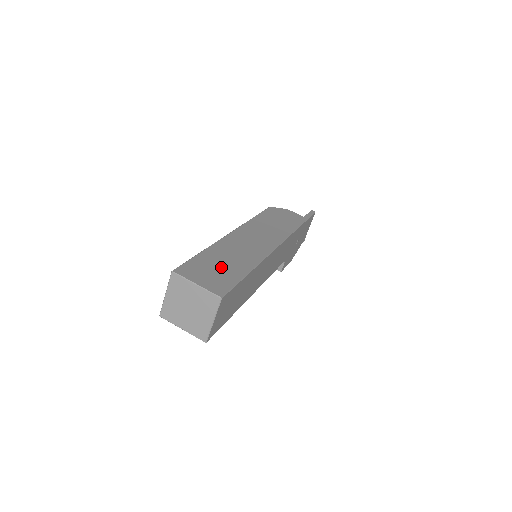
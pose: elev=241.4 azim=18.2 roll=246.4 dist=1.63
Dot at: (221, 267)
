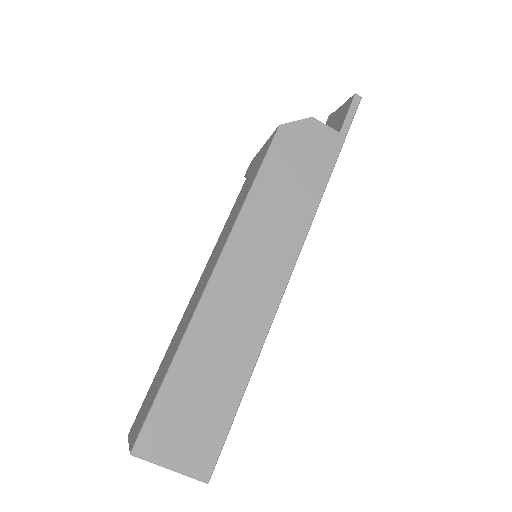
Dot at: (203, 399)
